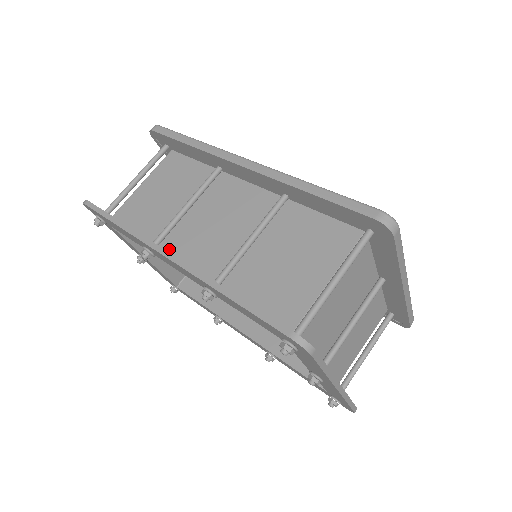
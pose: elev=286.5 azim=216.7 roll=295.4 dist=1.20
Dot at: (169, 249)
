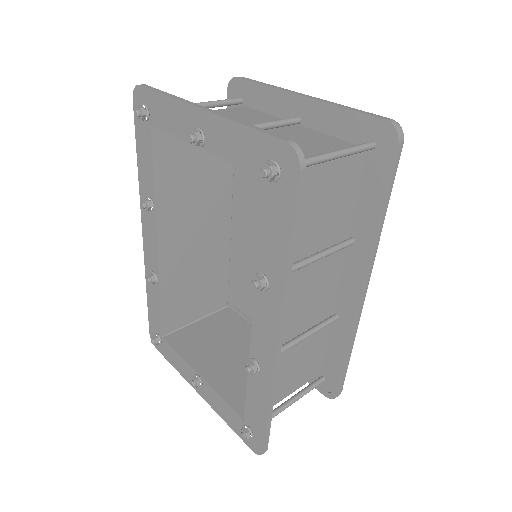
Dot at: (166, 264)
